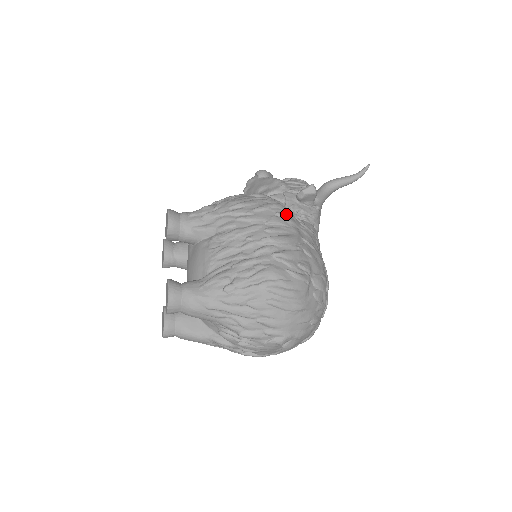
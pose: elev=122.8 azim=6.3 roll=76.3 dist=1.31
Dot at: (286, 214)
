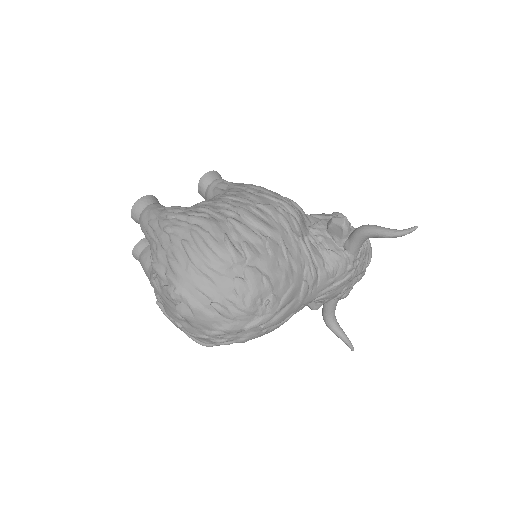
Dot at: (288, 214)
